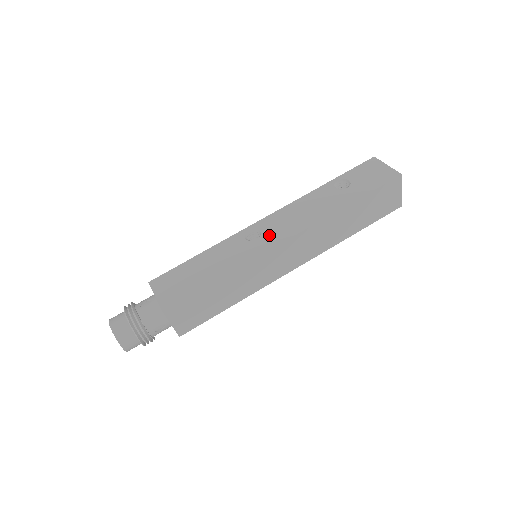
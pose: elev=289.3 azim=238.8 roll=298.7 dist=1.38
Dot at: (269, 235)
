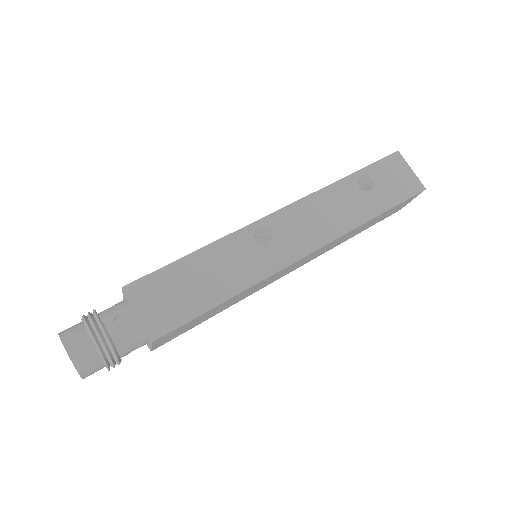
Dot at: (286, 242)
